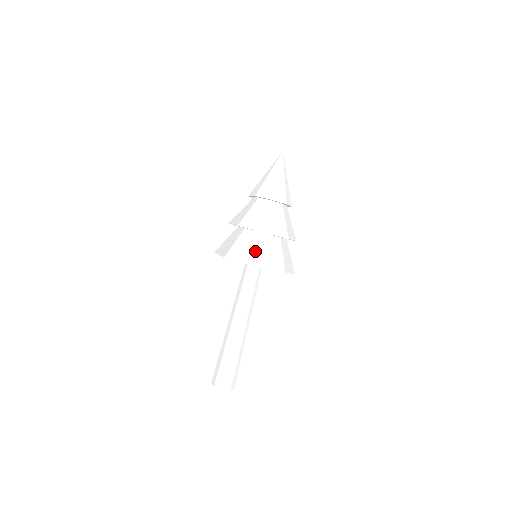
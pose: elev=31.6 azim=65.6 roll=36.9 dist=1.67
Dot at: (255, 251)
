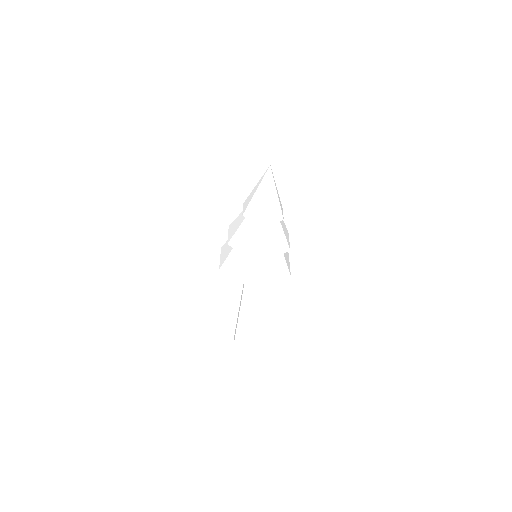
Dot at: (243, 270)
